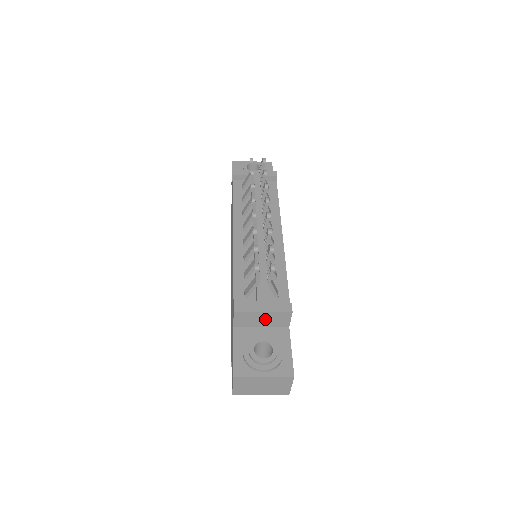
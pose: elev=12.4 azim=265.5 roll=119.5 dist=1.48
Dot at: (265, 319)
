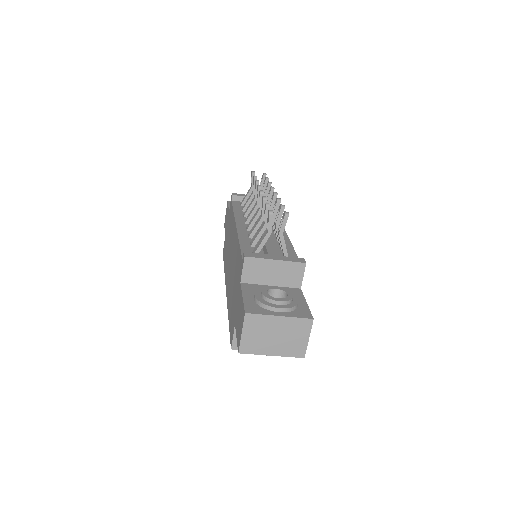
Dot at: (276, 272)
